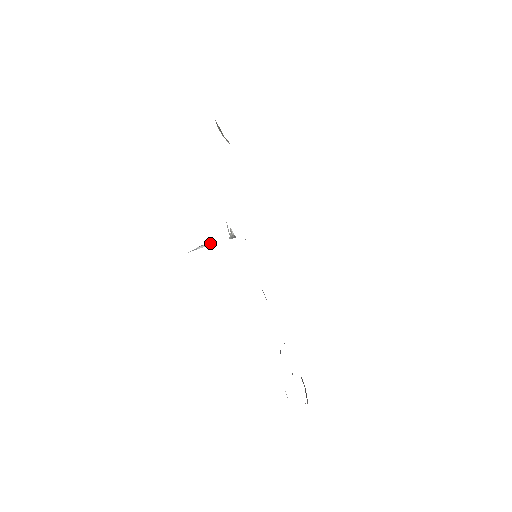
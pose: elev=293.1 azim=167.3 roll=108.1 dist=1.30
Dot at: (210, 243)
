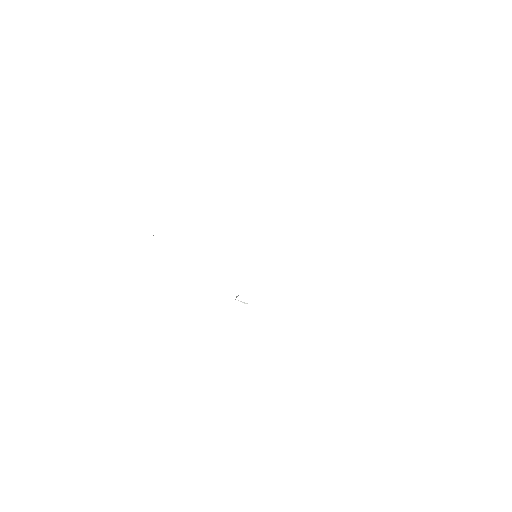
Dot at: occluded
